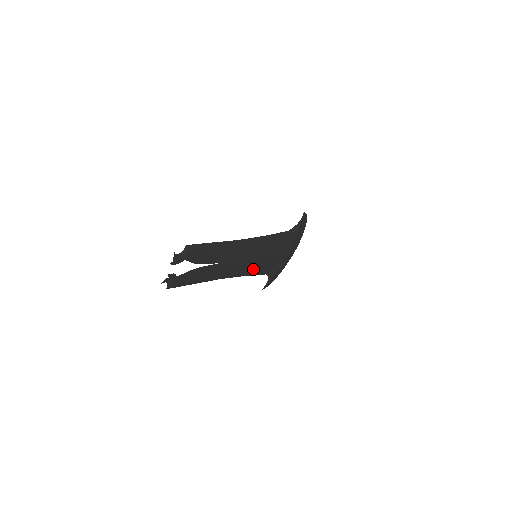
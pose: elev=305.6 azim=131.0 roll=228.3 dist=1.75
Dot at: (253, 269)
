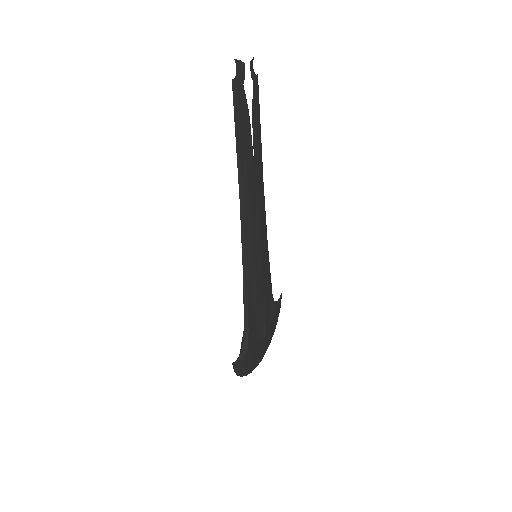
Dot at: (250, 272)
